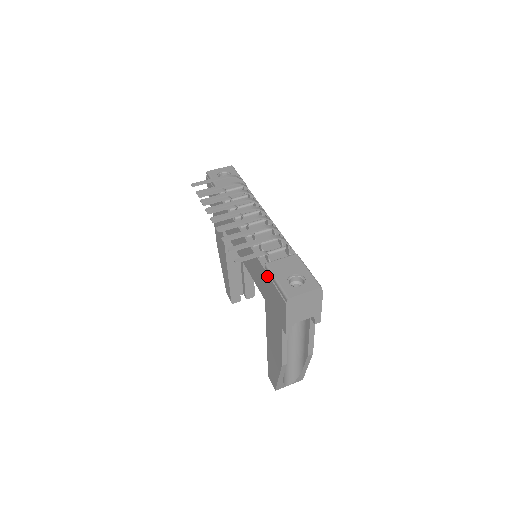
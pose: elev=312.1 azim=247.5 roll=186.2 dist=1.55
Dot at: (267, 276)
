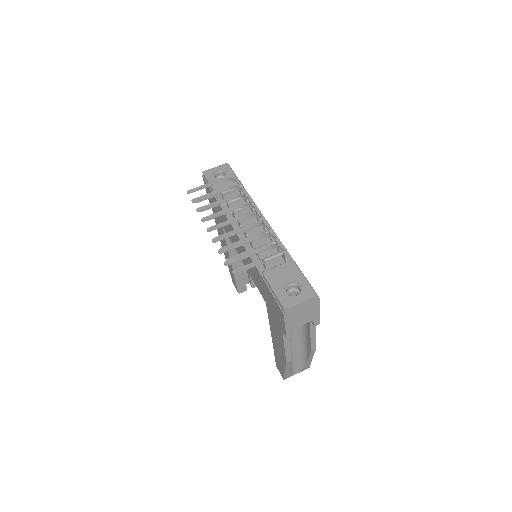
Dot at: (265, 284)
